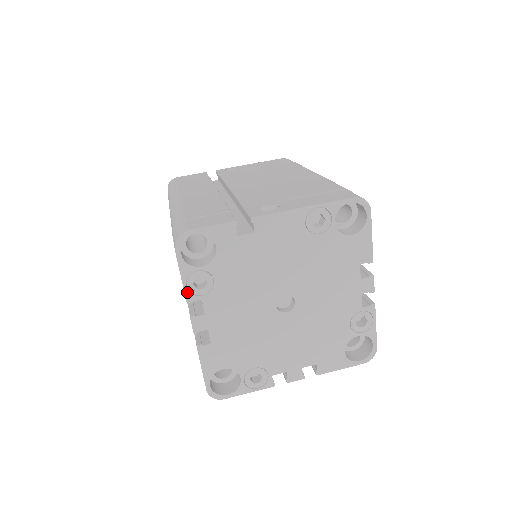
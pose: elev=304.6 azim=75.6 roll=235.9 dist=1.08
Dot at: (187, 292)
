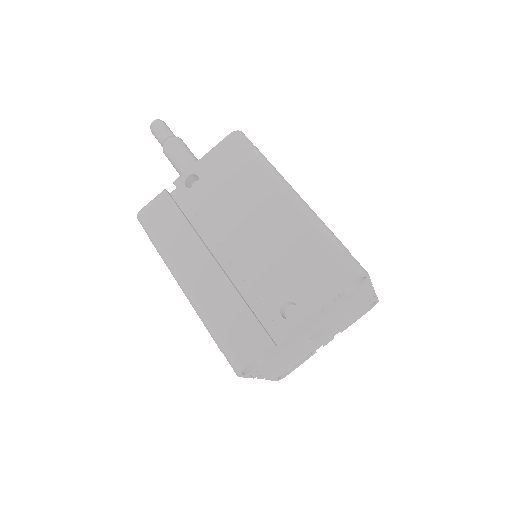
Dot at: (252, 377)
